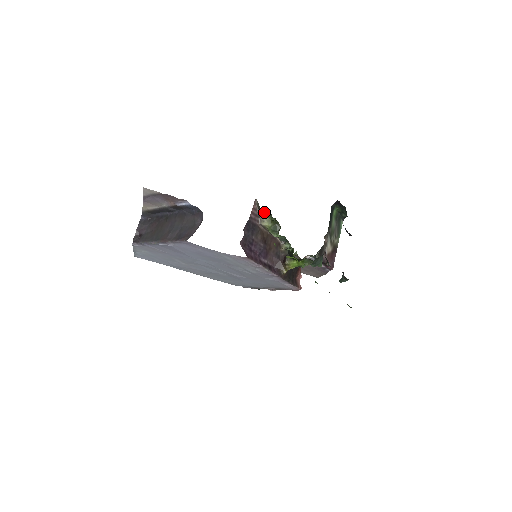
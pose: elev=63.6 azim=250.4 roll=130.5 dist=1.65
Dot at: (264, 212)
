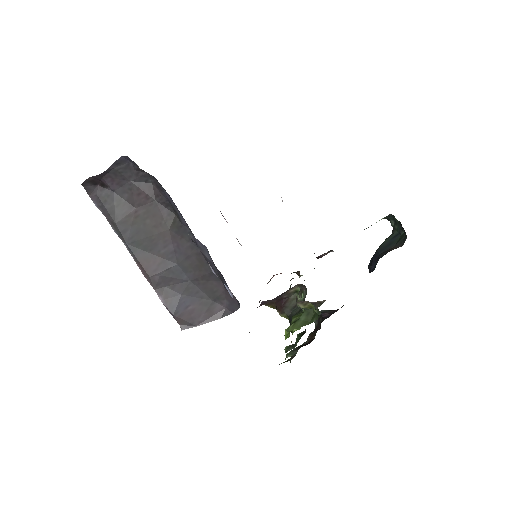
Dot at: occluded
